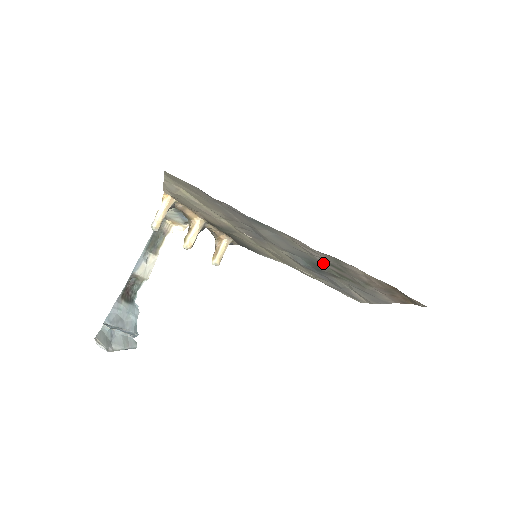
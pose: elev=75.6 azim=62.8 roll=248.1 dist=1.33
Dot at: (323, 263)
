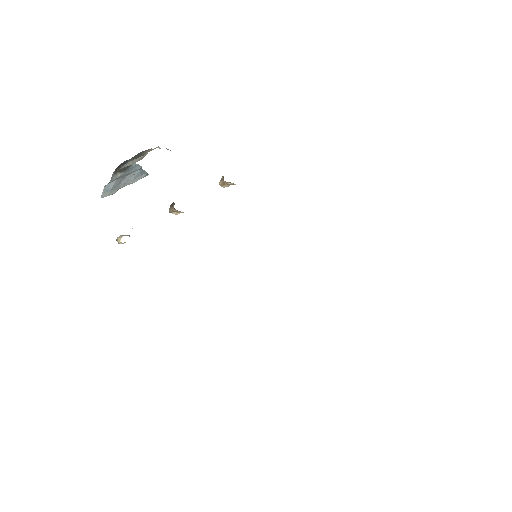
Dot at: occluded
